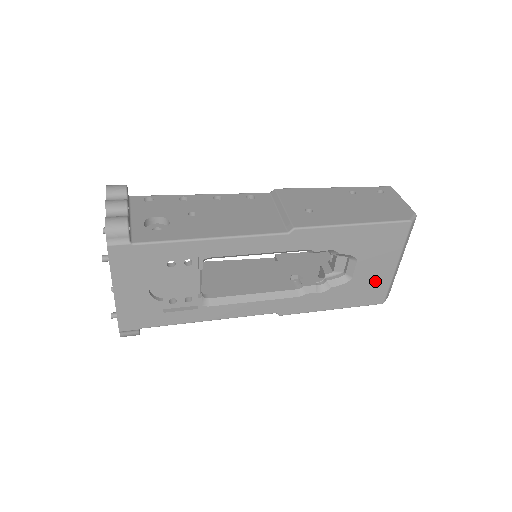
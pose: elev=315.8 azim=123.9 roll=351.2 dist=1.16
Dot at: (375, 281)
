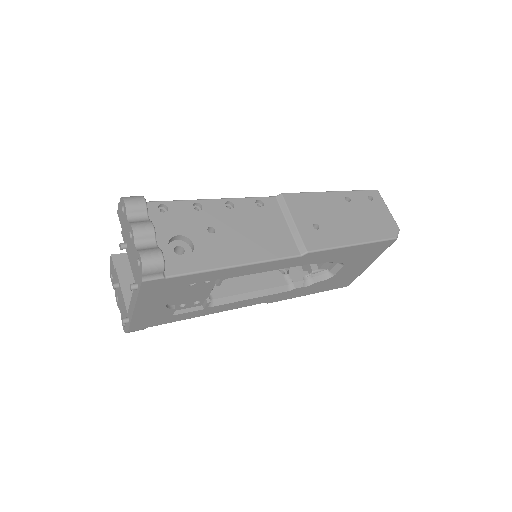
Dot at: (350, 275)
